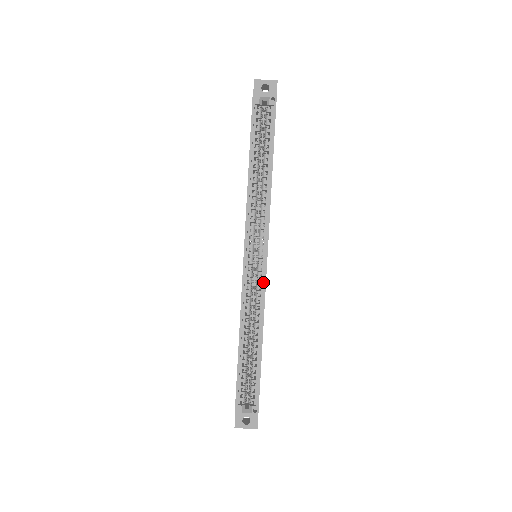
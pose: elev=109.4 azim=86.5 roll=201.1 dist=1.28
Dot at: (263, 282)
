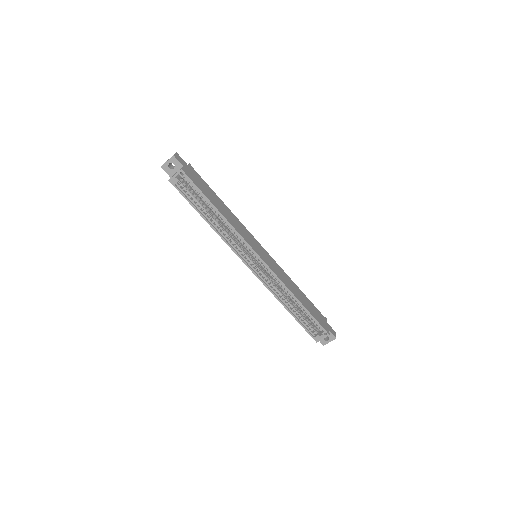
Dot at: (271, 271)
